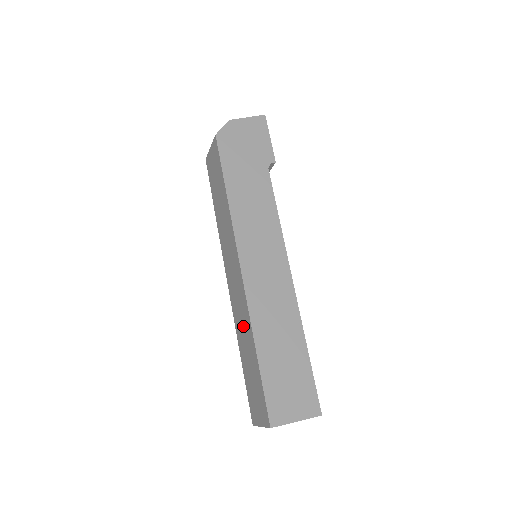
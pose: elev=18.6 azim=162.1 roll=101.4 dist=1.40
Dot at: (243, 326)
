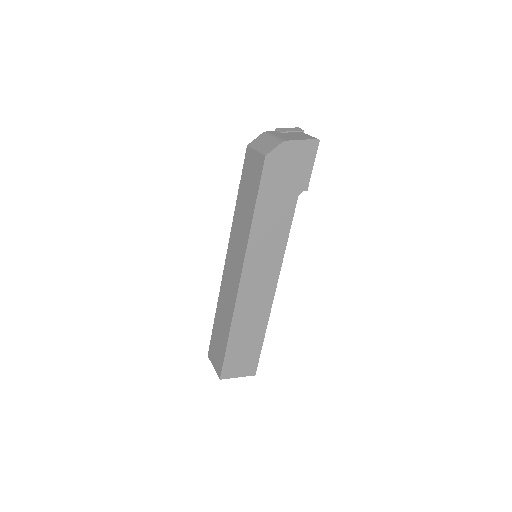
Dot at: (226, 307)
